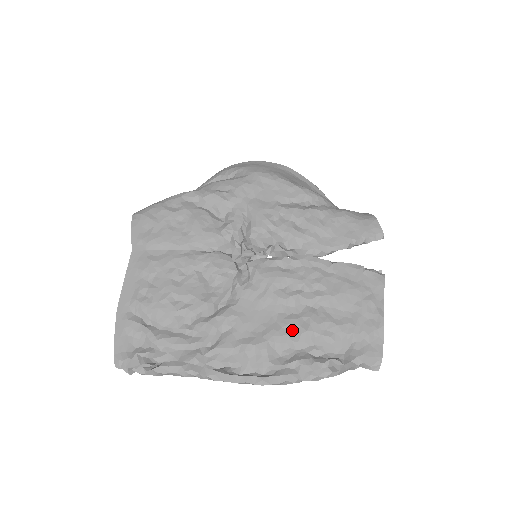
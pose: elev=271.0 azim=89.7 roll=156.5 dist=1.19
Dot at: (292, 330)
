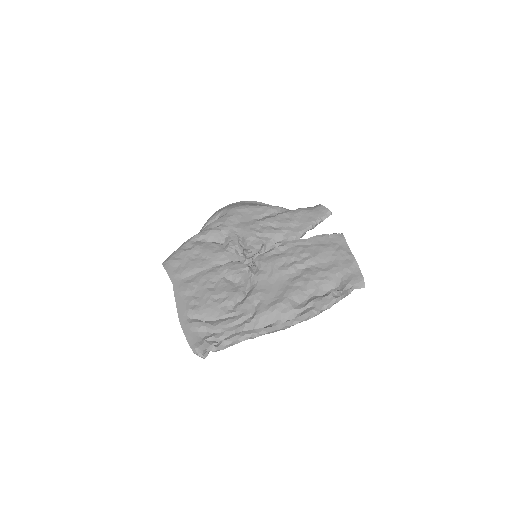
Dot at: (300, 285)
